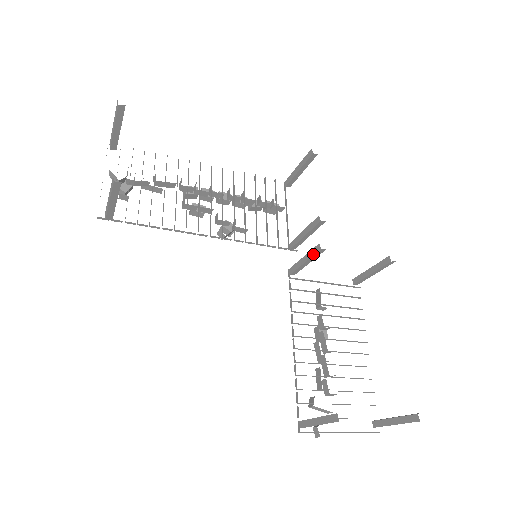
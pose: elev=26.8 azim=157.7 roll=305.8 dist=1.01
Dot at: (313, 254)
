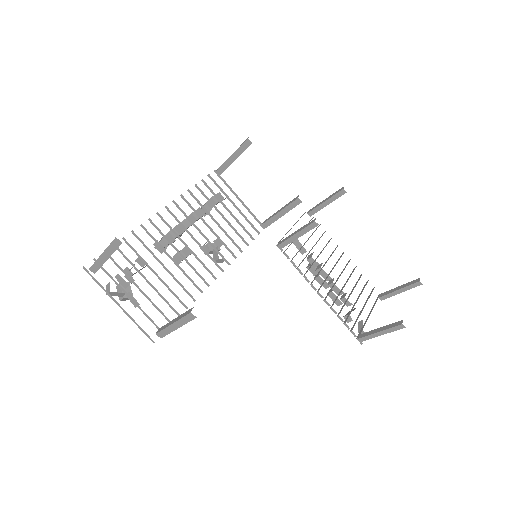
Dot at: occluded
